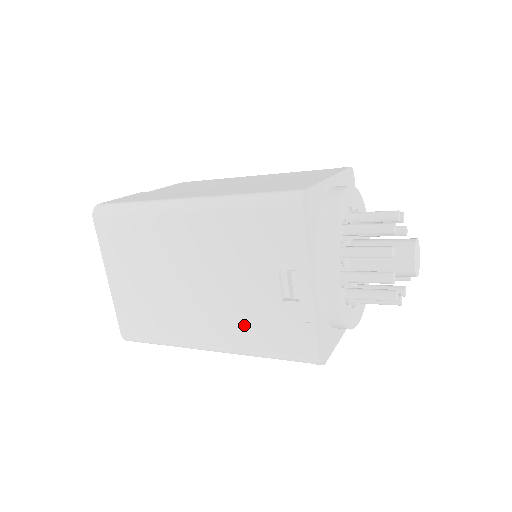
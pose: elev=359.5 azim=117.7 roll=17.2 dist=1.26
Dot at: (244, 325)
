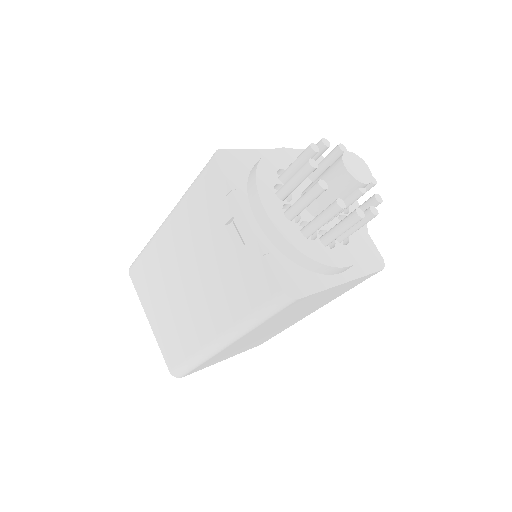
Dot at: (227, 297)
